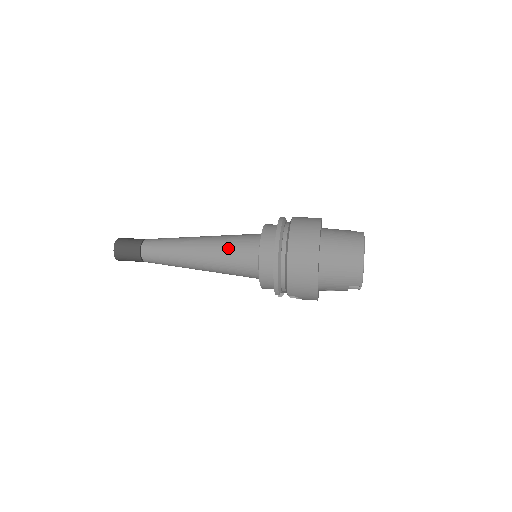
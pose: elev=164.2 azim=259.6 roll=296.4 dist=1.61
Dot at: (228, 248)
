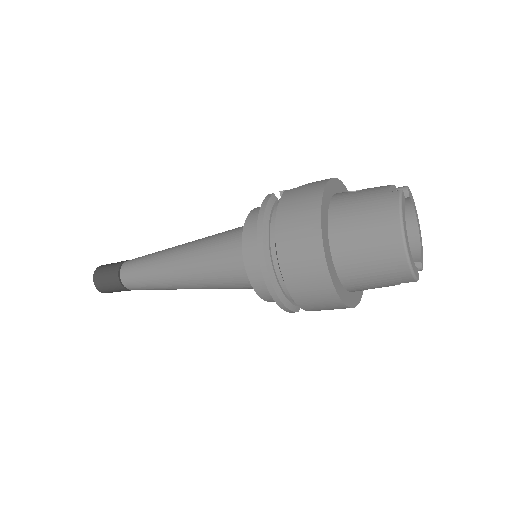
Dot at: (210, 264)
